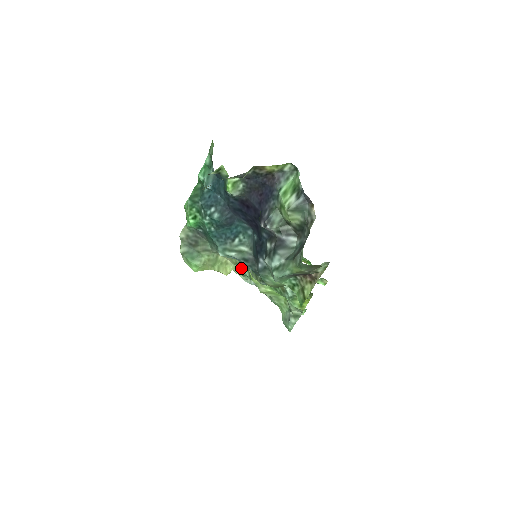
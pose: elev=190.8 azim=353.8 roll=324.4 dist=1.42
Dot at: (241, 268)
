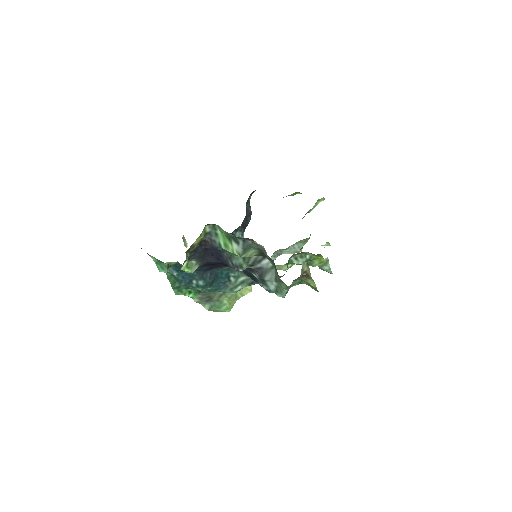
Dot at: occluded
